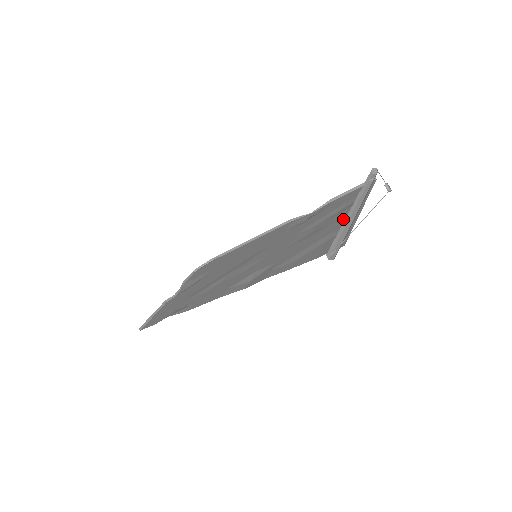
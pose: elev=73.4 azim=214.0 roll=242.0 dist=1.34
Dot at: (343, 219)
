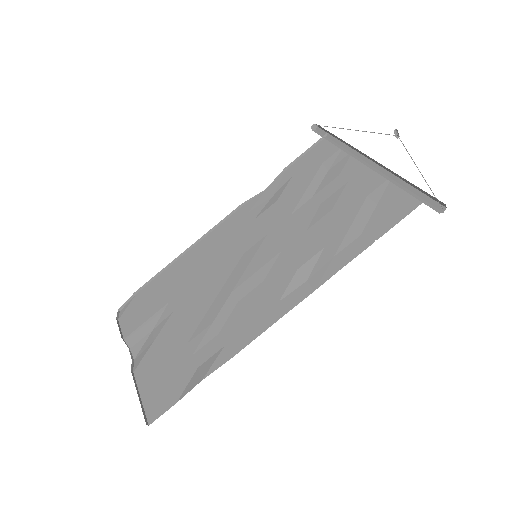
Dot at: (360, 178)
